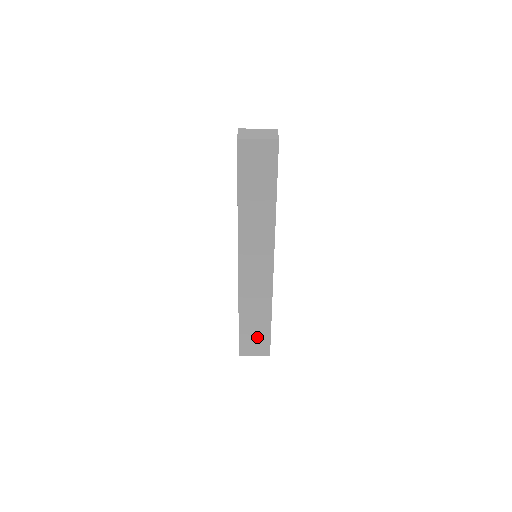
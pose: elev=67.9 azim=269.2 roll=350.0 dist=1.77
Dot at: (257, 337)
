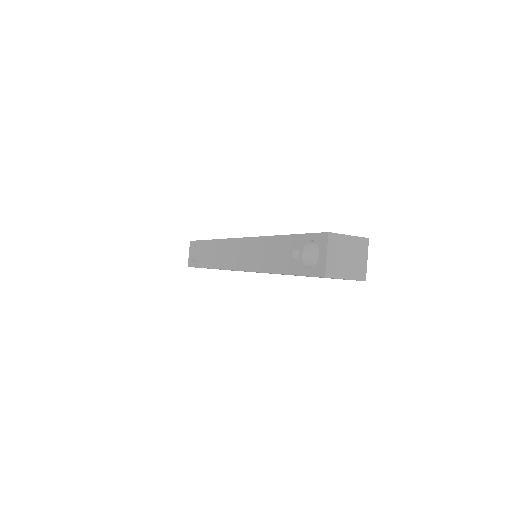
Dot at: occluded
